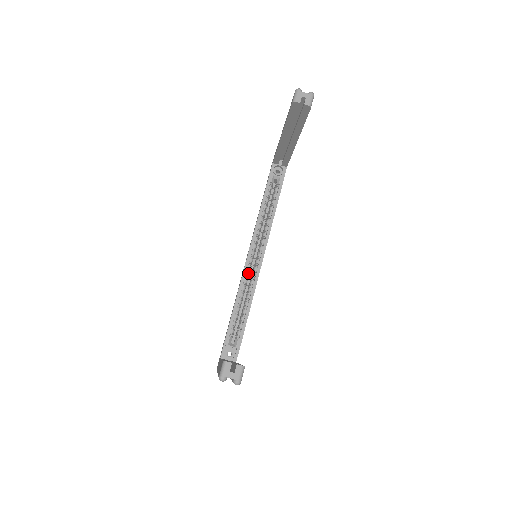
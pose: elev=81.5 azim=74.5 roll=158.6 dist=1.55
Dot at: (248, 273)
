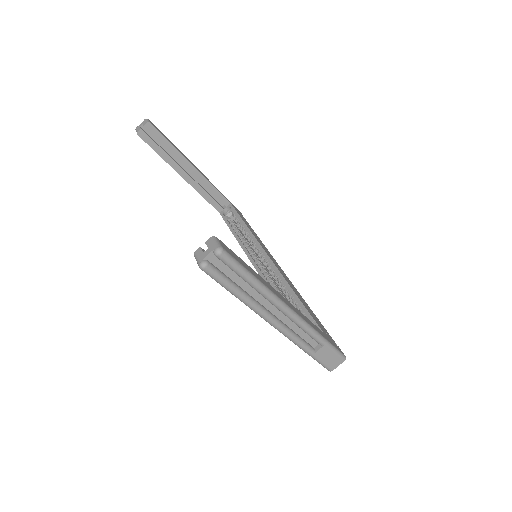
Dot at: (266, 274)
